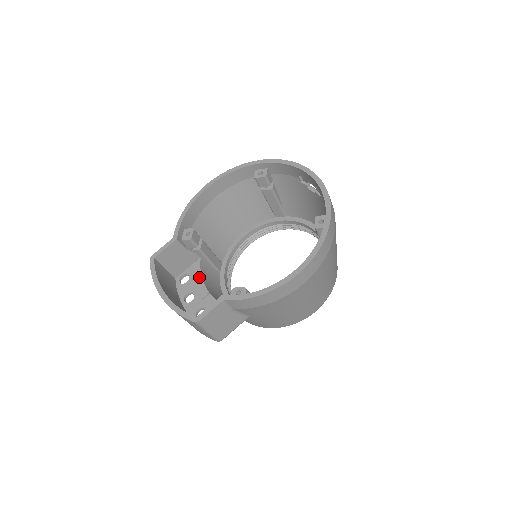
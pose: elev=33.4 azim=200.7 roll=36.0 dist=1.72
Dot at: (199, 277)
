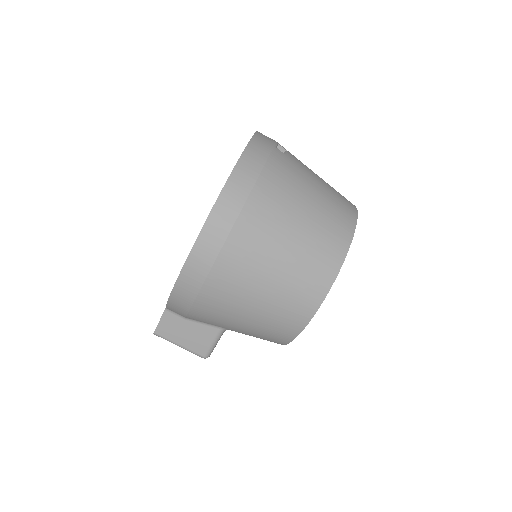
Dot at: occluded
